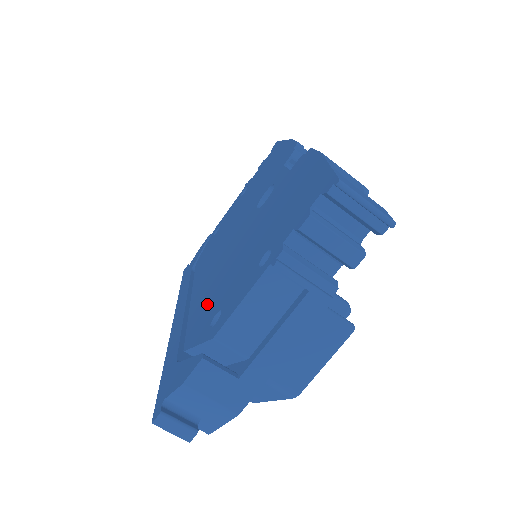
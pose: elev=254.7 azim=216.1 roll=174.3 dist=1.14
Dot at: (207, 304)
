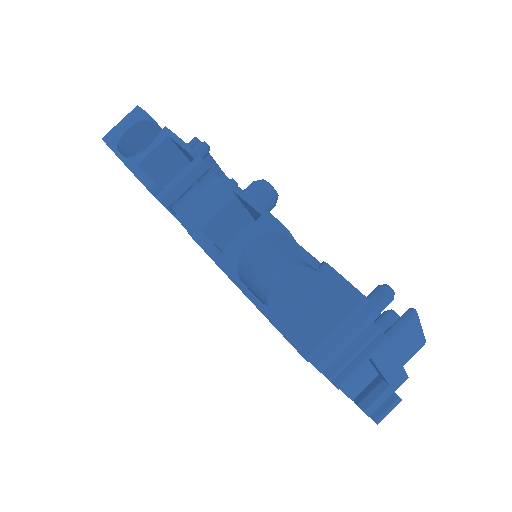
Dot at: occluded
